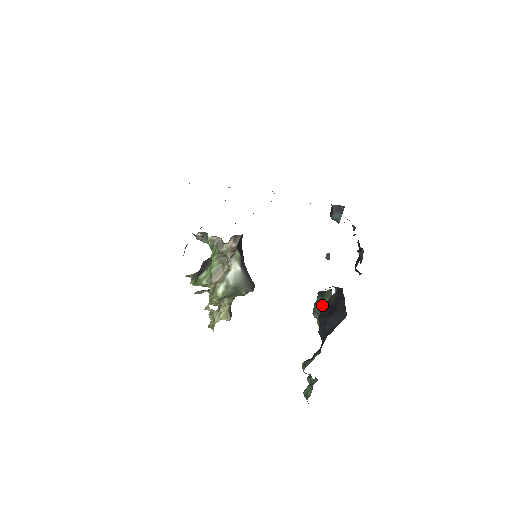
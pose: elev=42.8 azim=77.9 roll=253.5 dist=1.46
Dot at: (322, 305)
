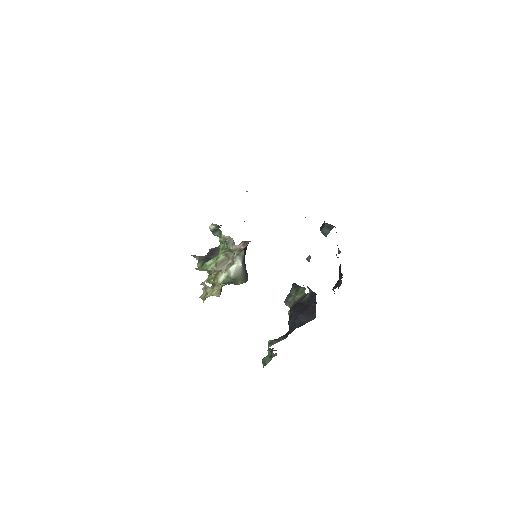
Dot at: (295, 299)
